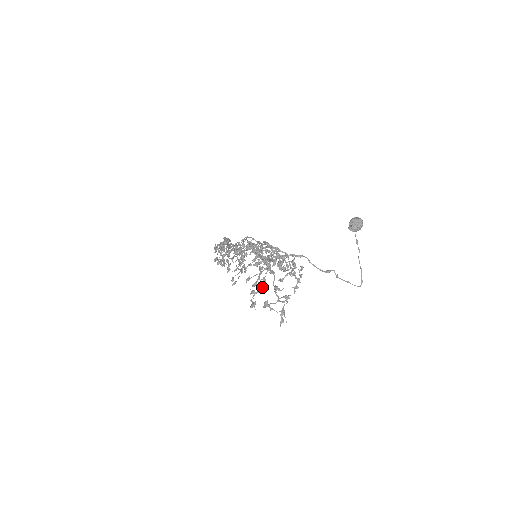
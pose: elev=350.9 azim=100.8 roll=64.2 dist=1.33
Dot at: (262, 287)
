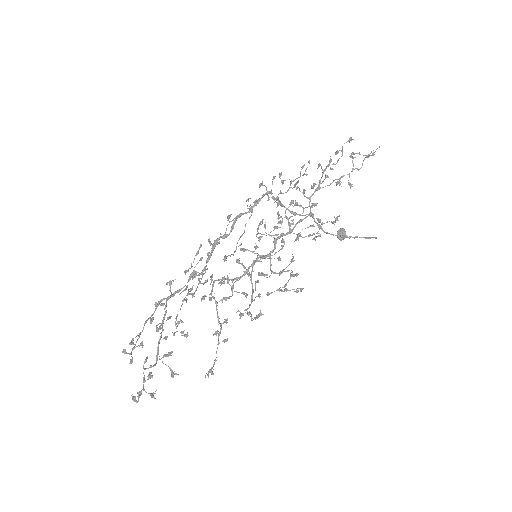
Dot at: occluded
